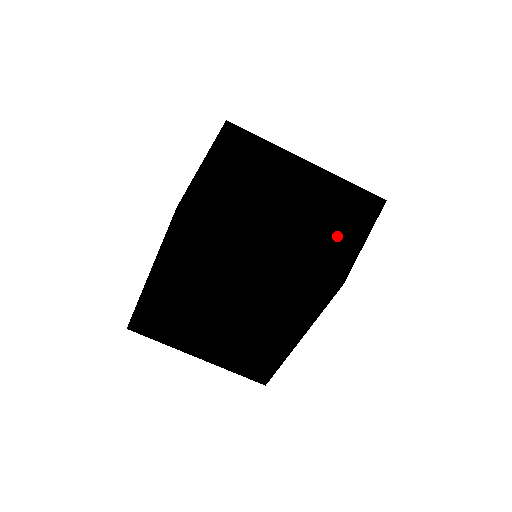
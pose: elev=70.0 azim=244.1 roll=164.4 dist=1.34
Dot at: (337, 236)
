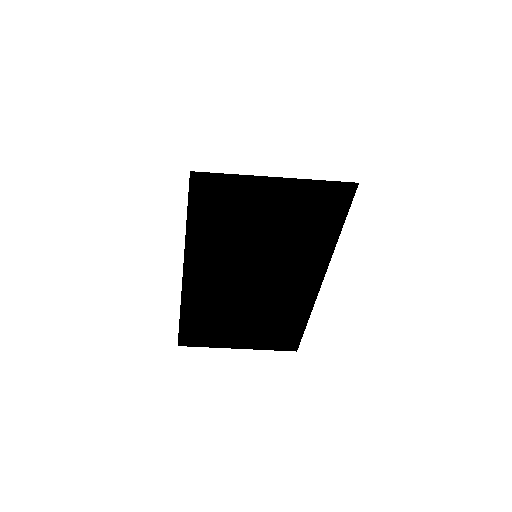
Dot at: (297, 292)
